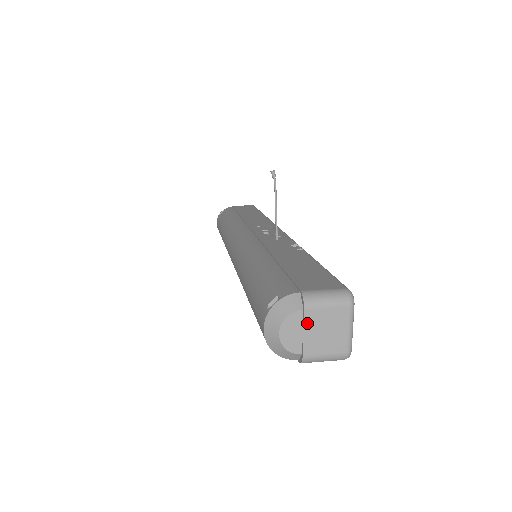
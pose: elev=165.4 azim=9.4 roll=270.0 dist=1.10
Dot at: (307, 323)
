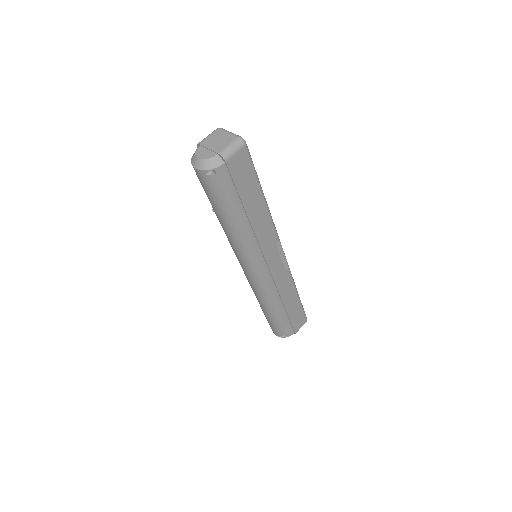
Dot at: (206, 146)
